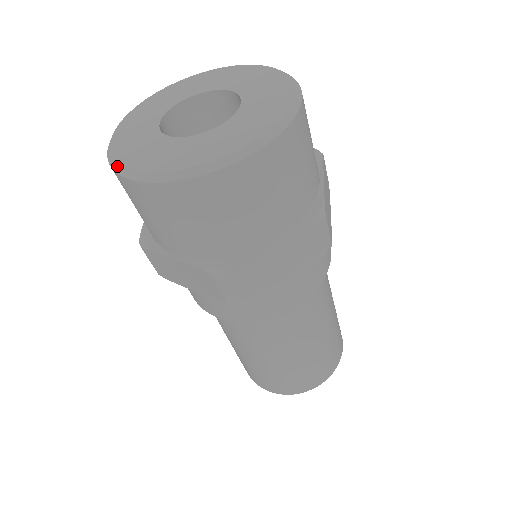
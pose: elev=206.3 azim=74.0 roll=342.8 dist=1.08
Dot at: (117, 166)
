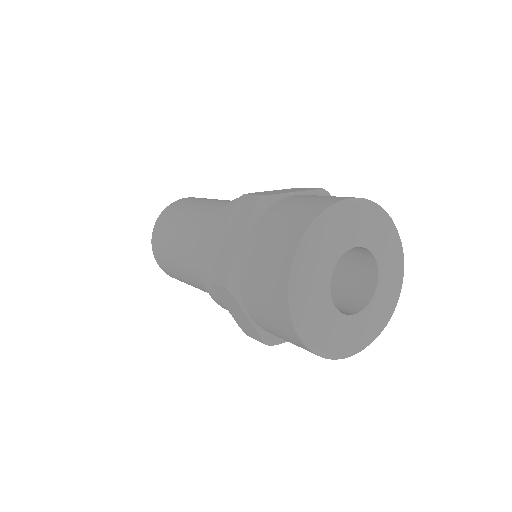
Dot at: (296, 317)
